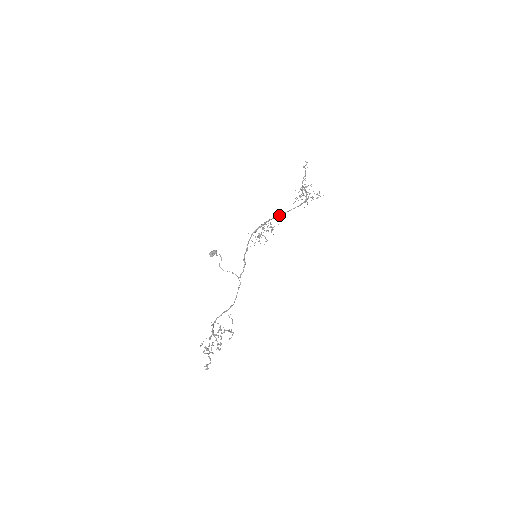
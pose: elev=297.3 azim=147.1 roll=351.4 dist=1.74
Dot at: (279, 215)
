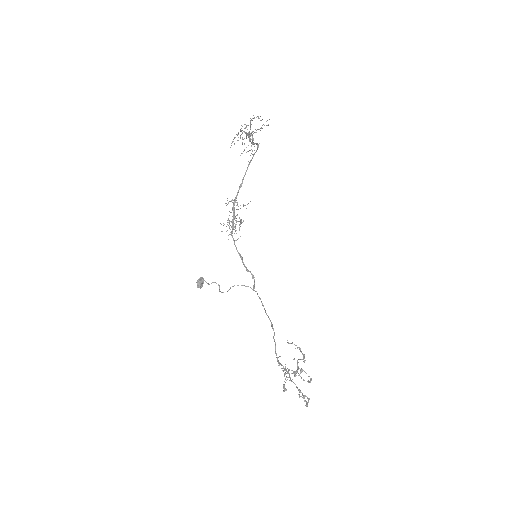
Dot at: (240, 187)
